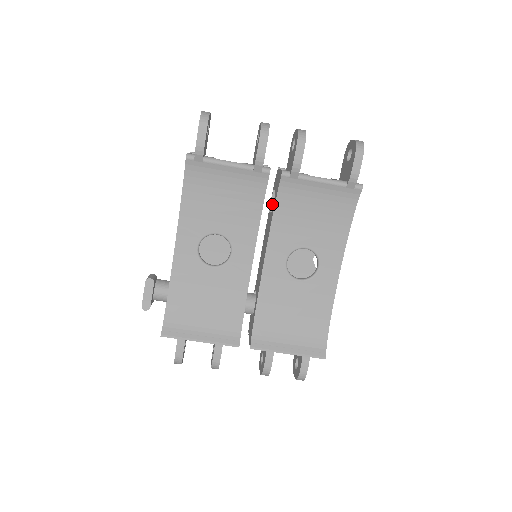
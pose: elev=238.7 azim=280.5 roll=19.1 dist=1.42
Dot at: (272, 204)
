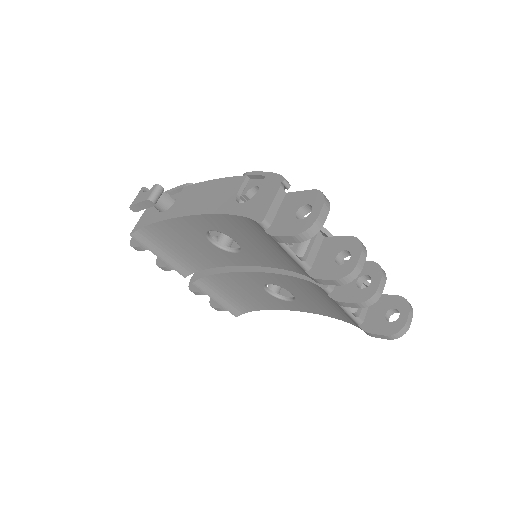
Dot at: occluded
